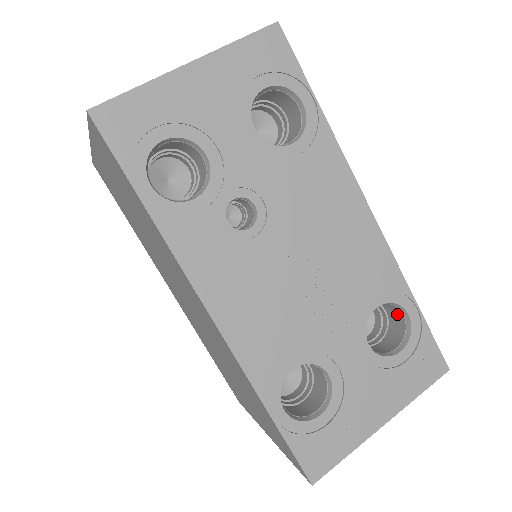
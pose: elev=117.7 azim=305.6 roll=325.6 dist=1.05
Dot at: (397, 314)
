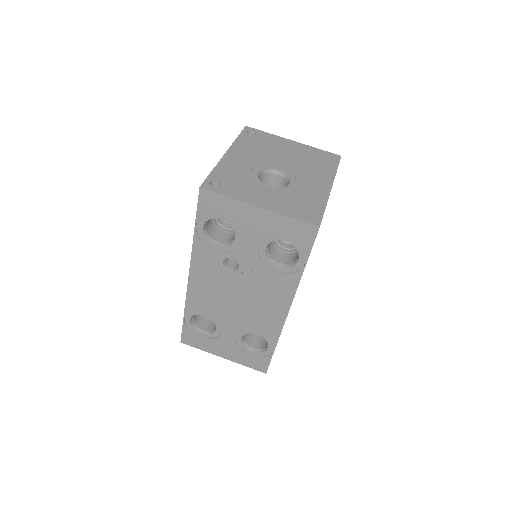
Dot at: occluded
